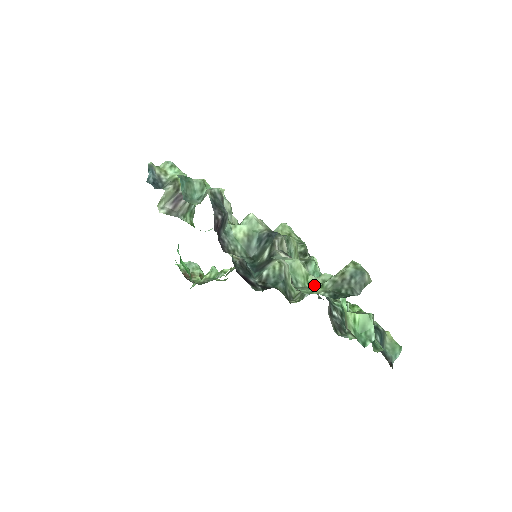
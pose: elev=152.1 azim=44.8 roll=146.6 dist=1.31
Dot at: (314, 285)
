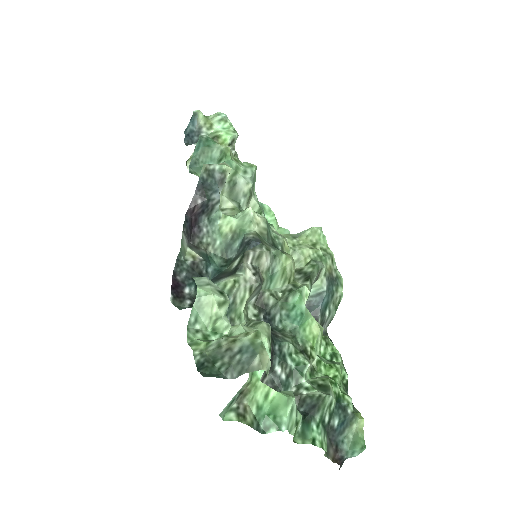
Dot at: (218, 334)
